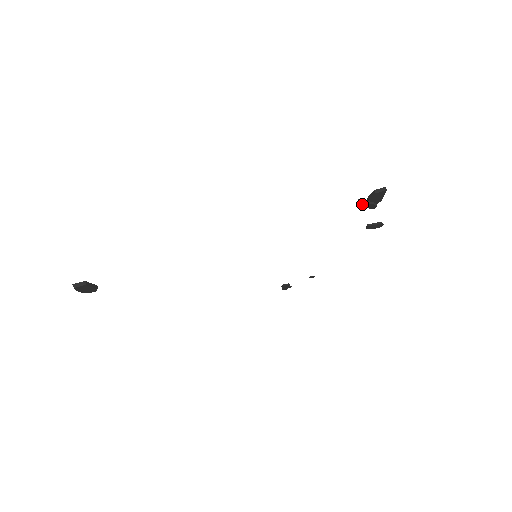
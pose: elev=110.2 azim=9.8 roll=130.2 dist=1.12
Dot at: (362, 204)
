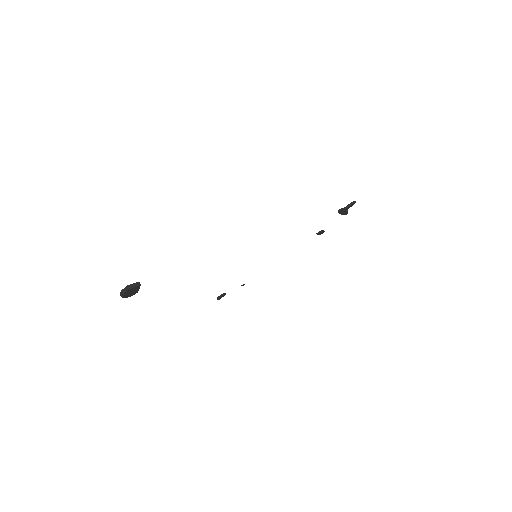
Dot at: (341, 212)
